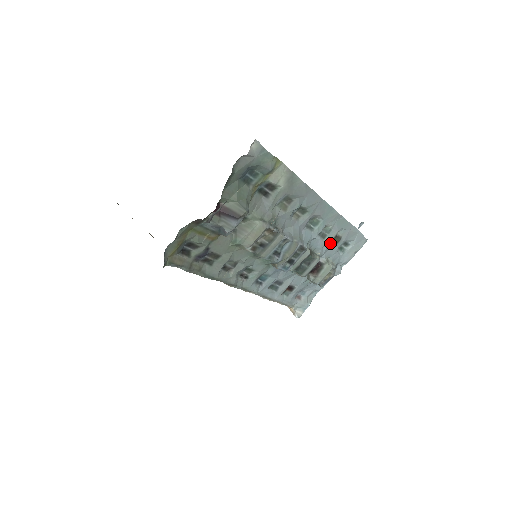
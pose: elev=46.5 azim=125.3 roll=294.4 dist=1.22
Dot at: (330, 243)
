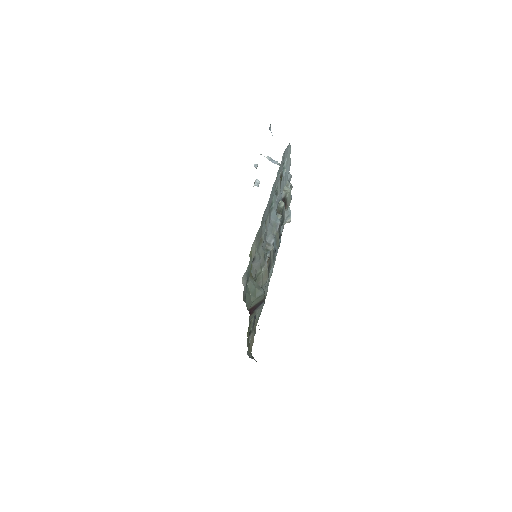
Dot at: occluded
